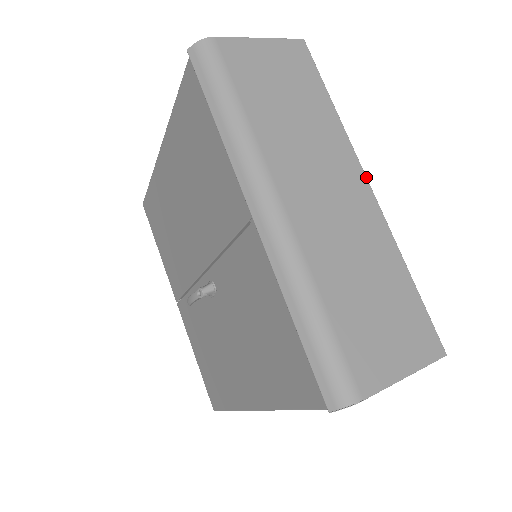
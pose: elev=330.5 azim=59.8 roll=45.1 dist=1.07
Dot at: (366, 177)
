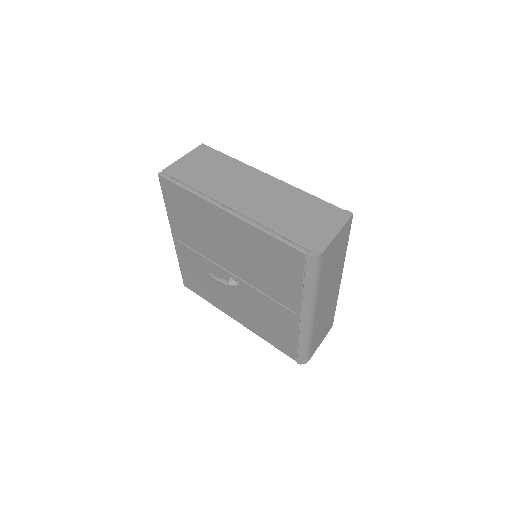
Dot at: occluded
